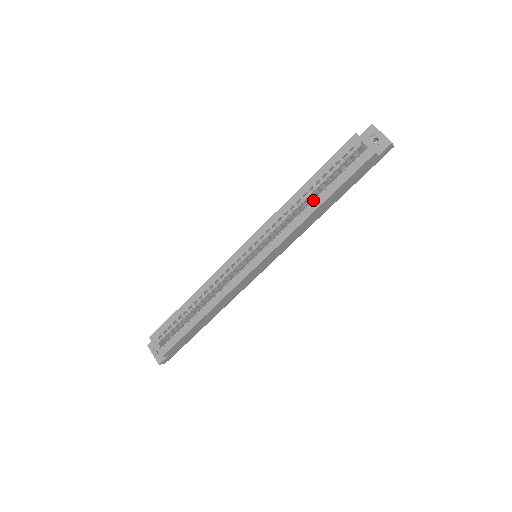
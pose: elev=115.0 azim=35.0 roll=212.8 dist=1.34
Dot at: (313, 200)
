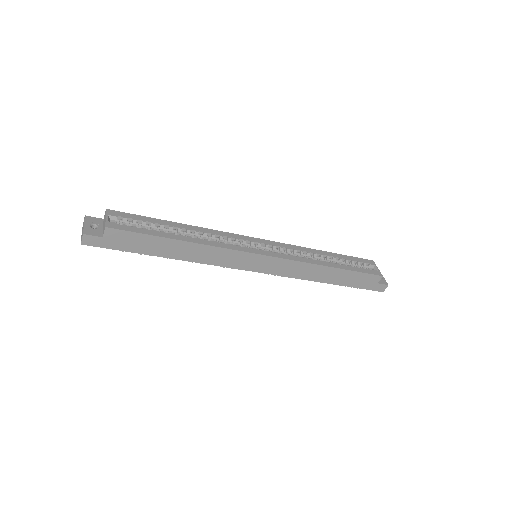
Dot at: (329, 262)
